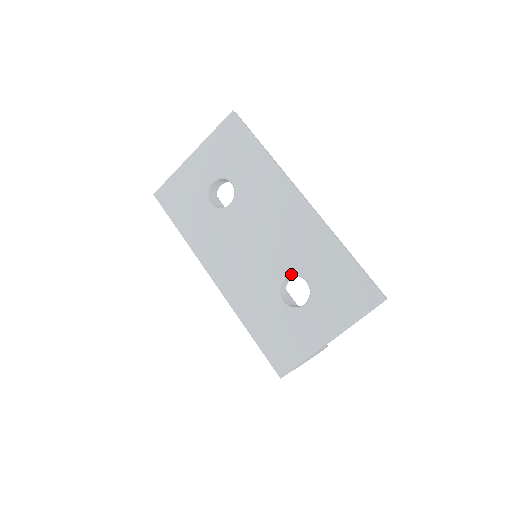
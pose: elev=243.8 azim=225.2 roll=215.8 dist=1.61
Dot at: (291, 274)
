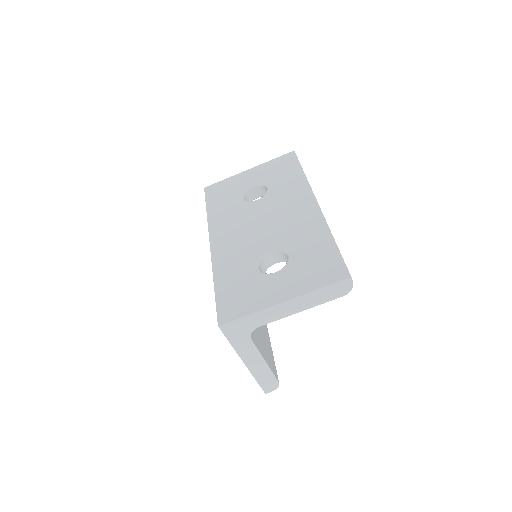
Dot at: (278, 248)
